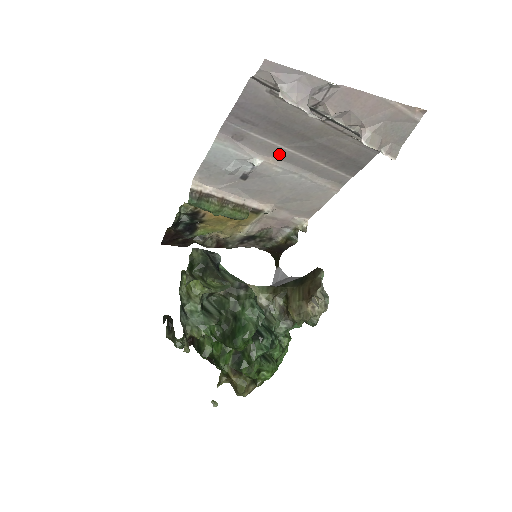
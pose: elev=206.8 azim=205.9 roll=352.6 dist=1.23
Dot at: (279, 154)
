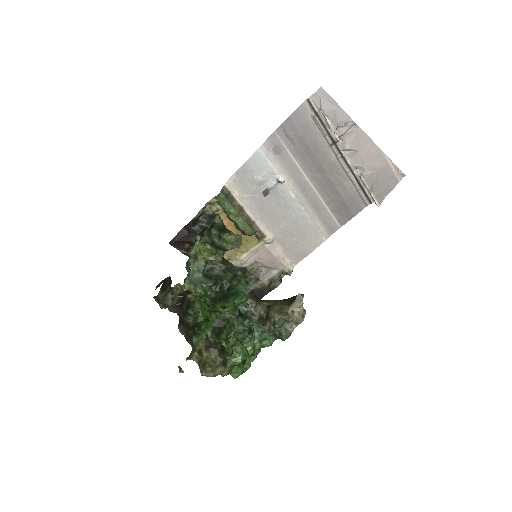
Dot at: (298, 179)
